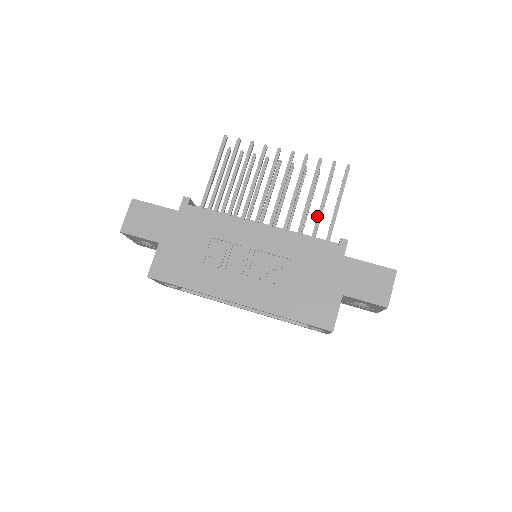
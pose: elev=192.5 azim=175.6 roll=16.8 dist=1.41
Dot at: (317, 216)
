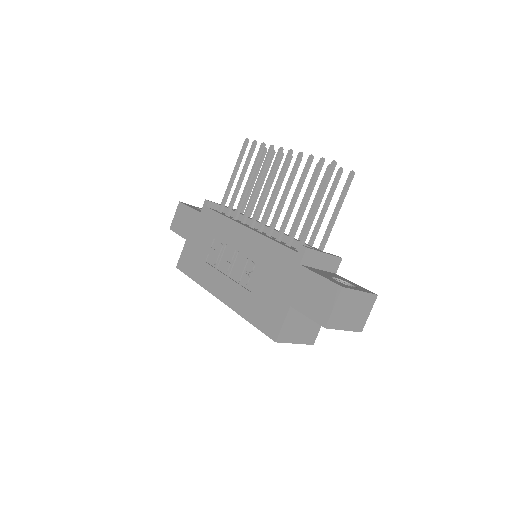
Dot at: occluded
